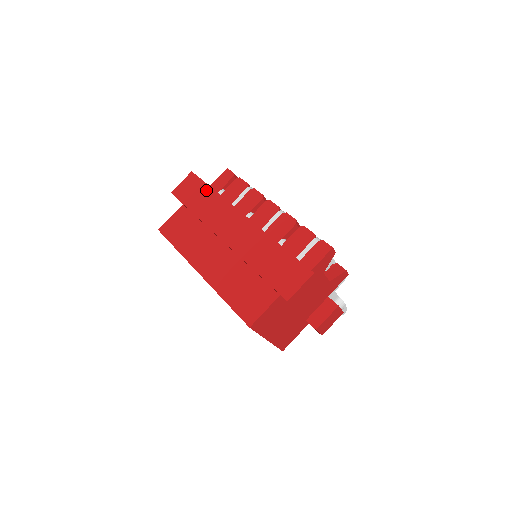
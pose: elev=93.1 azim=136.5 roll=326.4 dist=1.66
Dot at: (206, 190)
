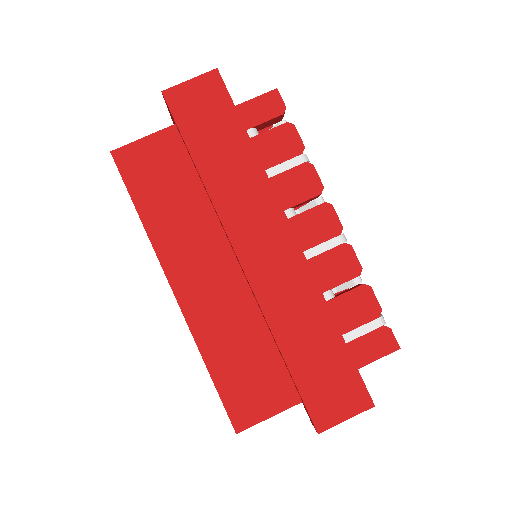
Dot at: (236, 133)
